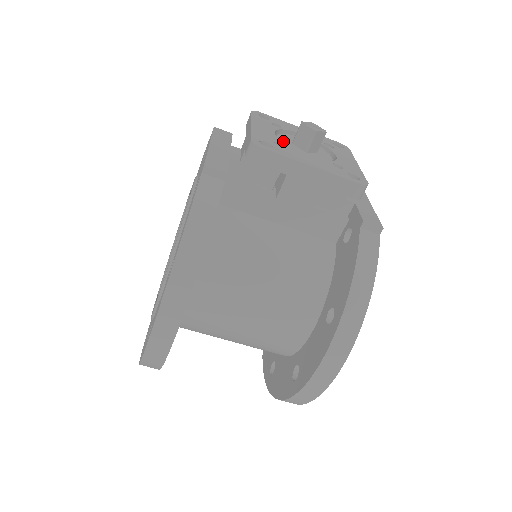
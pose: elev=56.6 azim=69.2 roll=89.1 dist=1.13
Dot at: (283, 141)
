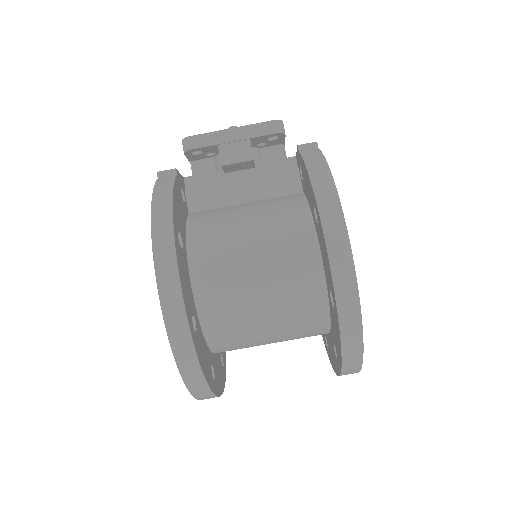
Dot at: occluded
